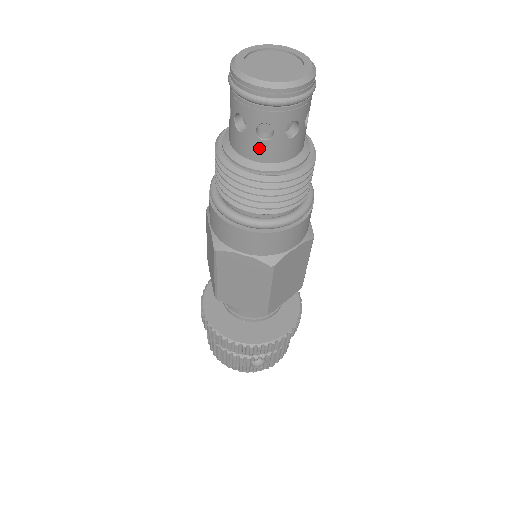
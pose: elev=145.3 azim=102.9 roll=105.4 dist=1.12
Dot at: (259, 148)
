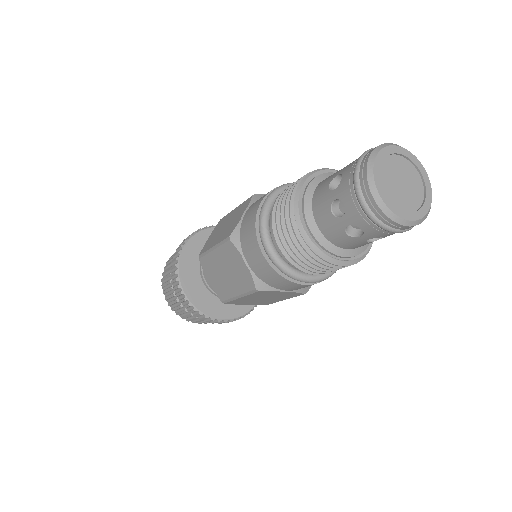
Dot at: (359, 245)
